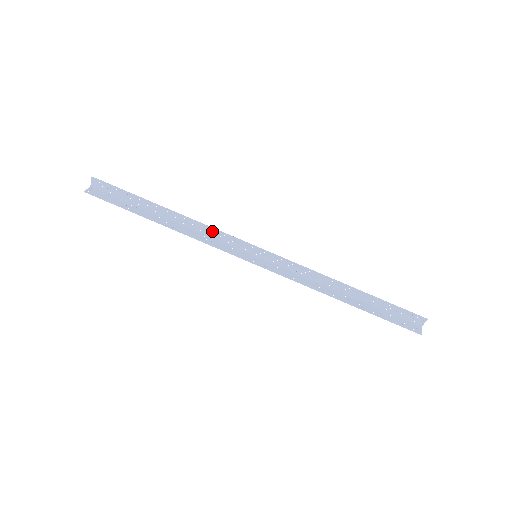
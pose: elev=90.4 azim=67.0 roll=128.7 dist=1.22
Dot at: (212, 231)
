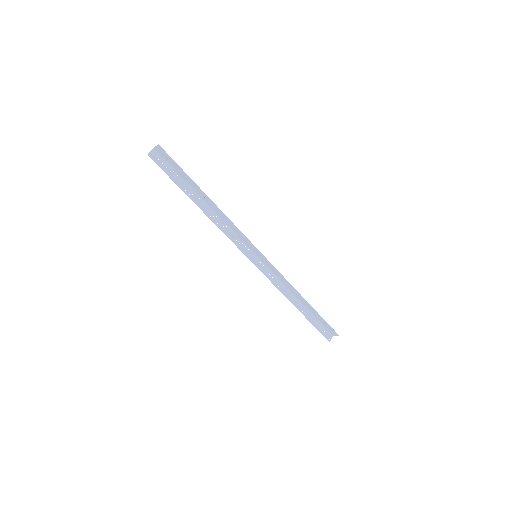
Dot at: (234, 227)
